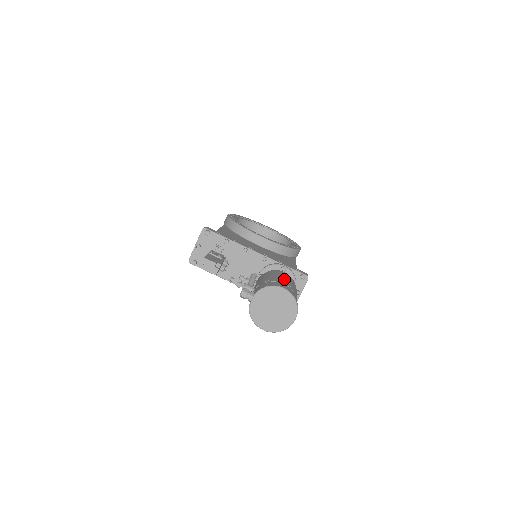
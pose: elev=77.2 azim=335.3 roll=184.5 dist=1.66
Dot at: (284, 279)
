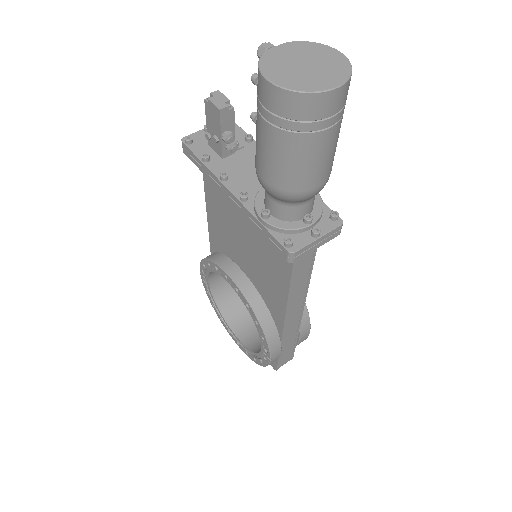
Dot at: occluded
